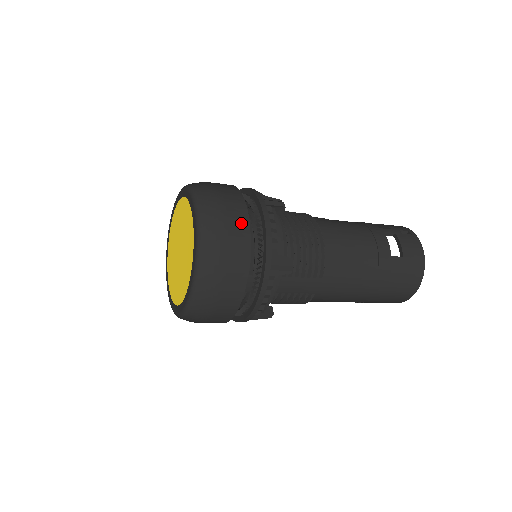
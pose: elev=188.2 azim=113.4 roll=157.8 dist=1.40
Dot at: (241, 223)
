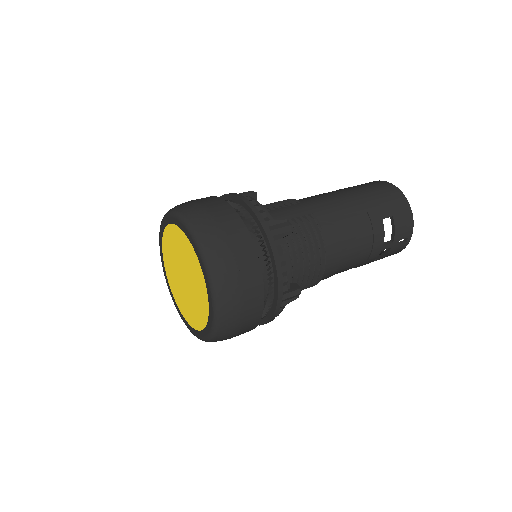
Dot at: occluded
